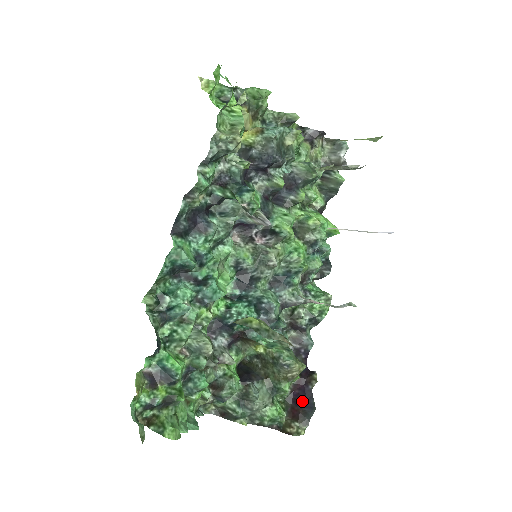
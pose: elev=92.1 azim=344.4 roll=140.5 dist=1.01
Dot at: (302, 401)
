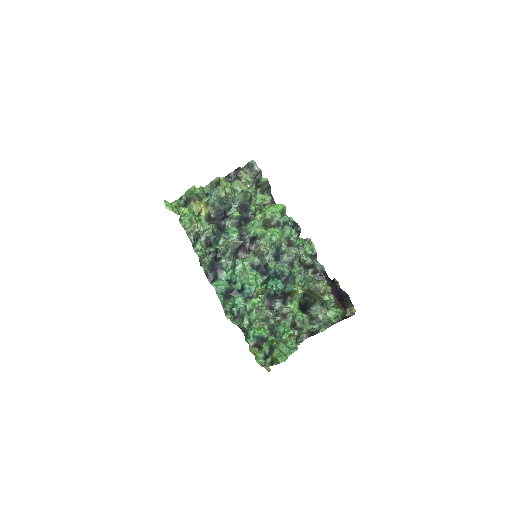
Dot at: (341, 297)
